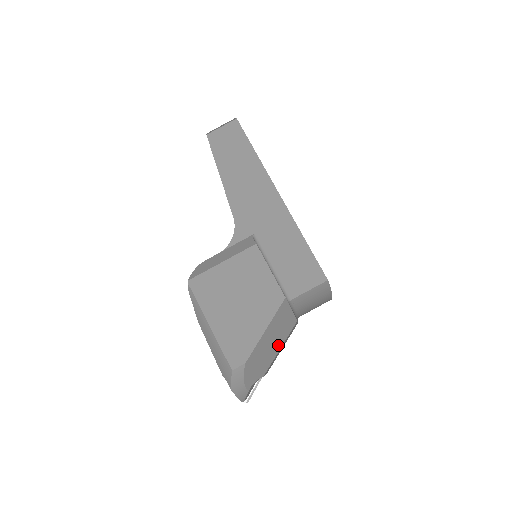
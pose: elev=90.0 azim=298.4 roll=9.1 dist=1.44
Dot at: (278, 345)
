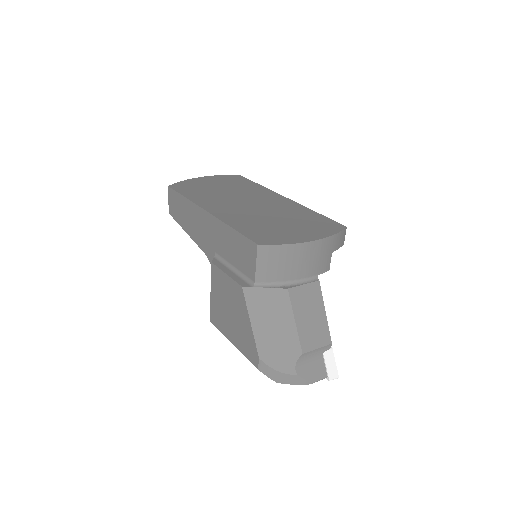
Dot at: (287, 321)
